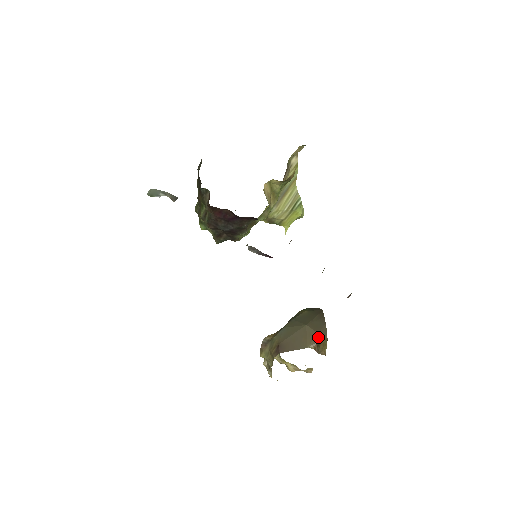
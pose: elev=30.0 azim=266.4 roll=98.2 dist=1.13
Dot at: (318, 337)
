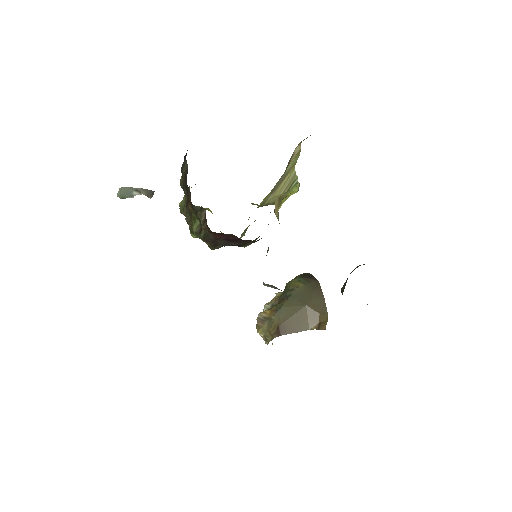
Dot at: (319, 317)
